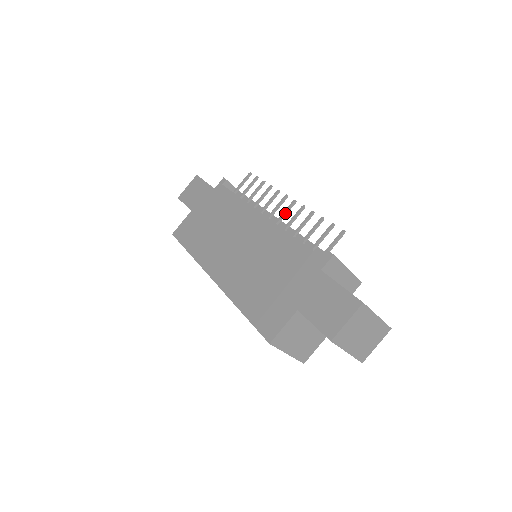
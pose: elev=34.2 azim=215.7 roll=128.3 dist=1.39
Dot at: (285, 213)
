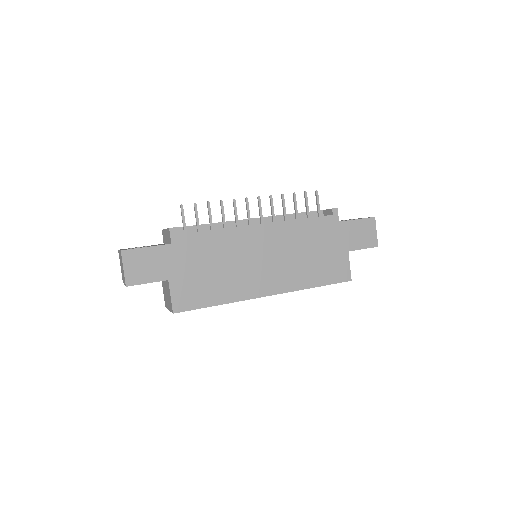
Dot at: (261, 211)
